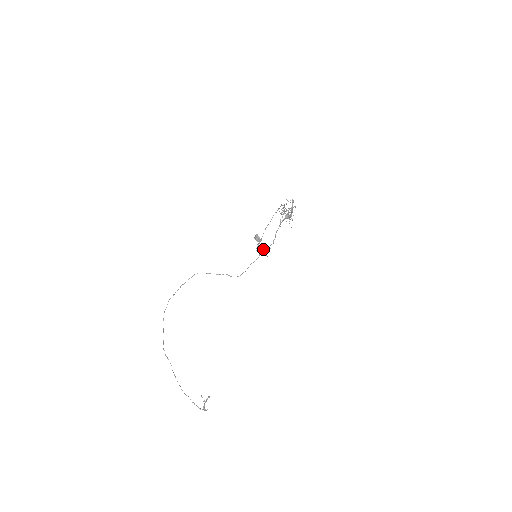
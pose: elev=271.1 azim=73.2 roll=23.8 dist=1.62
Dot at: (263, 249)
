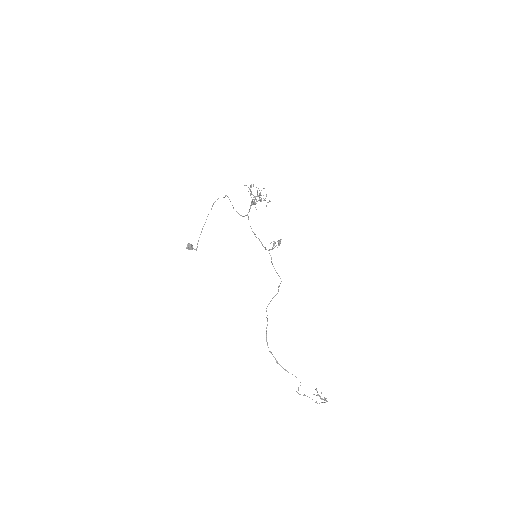
Dot at: (279, 243)
